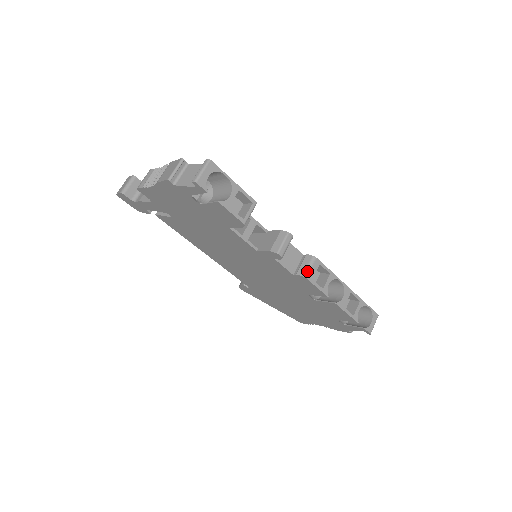
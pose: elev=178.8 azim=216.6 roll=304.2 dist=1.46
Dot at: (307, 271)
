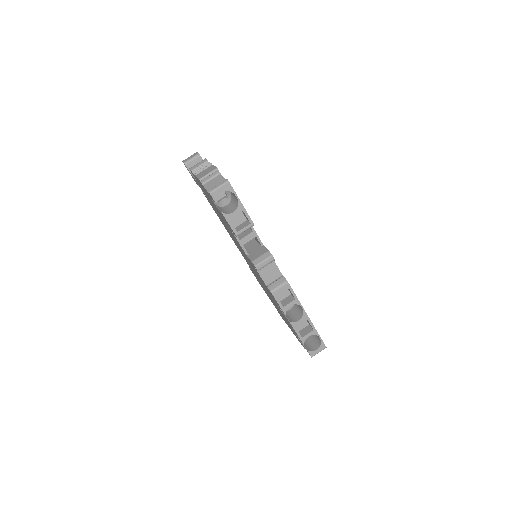
Dot at: (275, 289)
